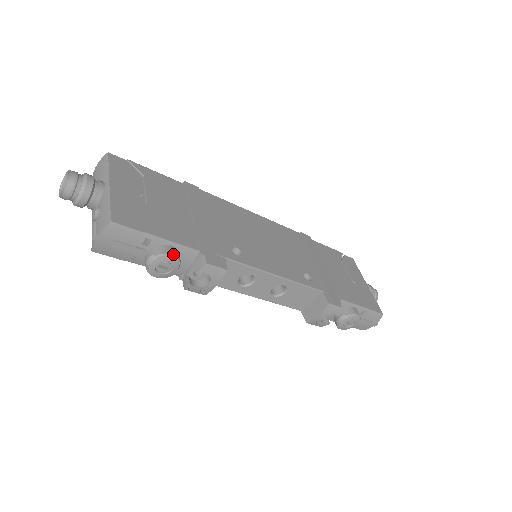
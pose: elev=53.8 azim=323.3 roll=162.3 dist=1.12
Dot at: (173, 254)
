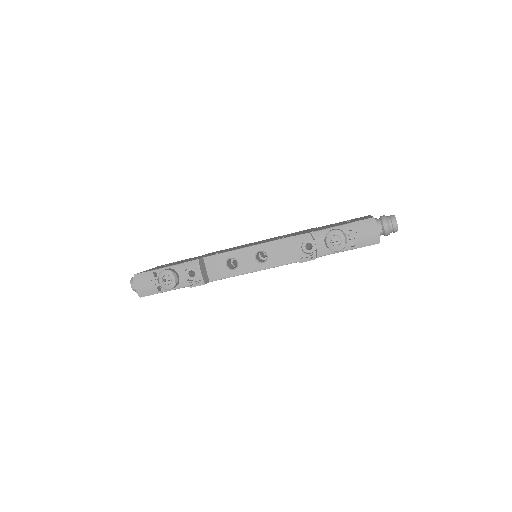
Dot at: (165, 270)
